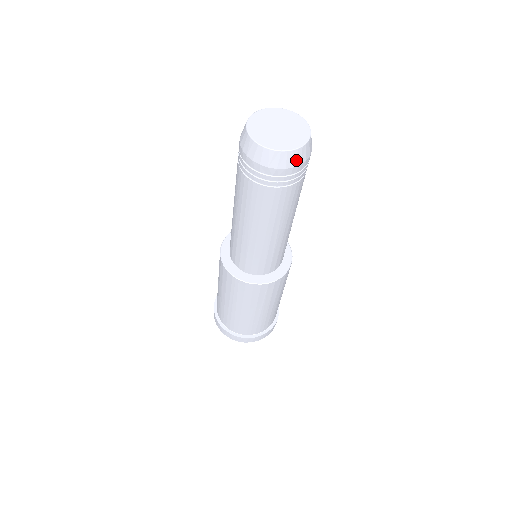
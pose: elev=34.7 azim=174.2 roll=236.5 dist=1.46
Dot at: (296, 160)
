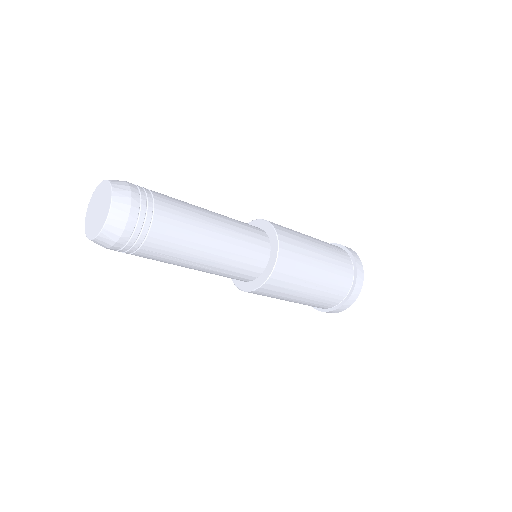
Dot at: (121, 217)
